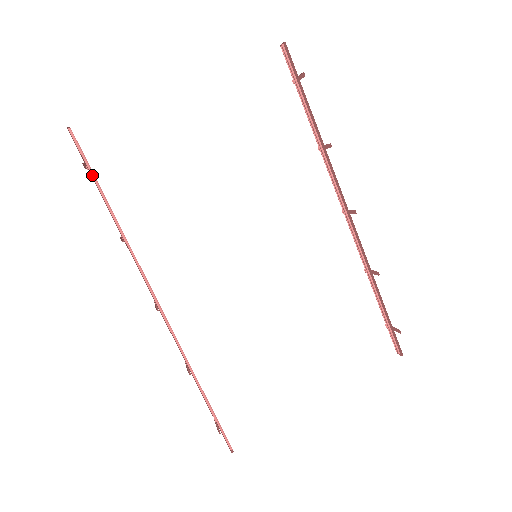
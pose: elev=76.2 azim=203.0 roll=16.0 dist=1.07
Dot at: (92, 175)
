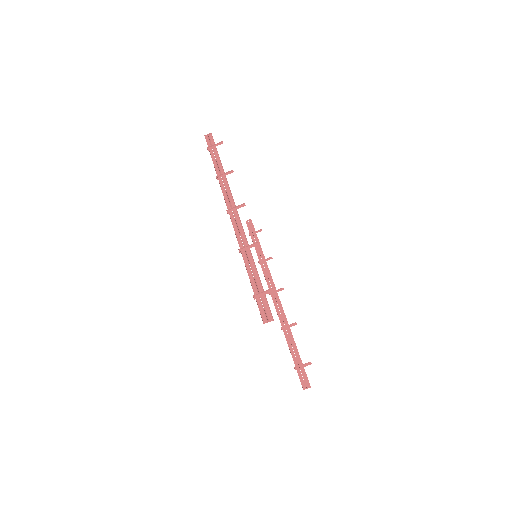
Dot at: (213, 151)
